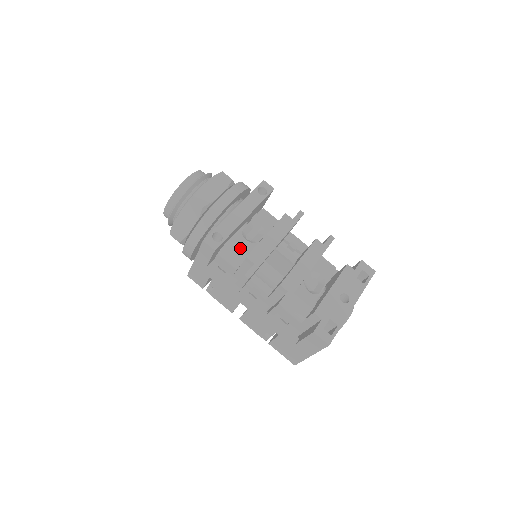
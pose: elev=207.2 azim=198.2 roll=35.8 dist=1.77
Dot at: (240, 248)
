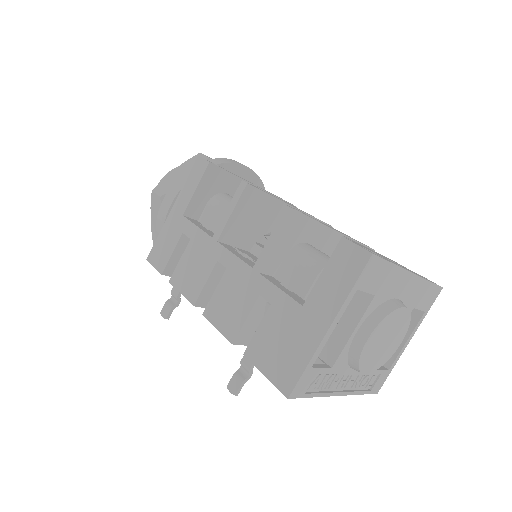
Dot at: occluded
